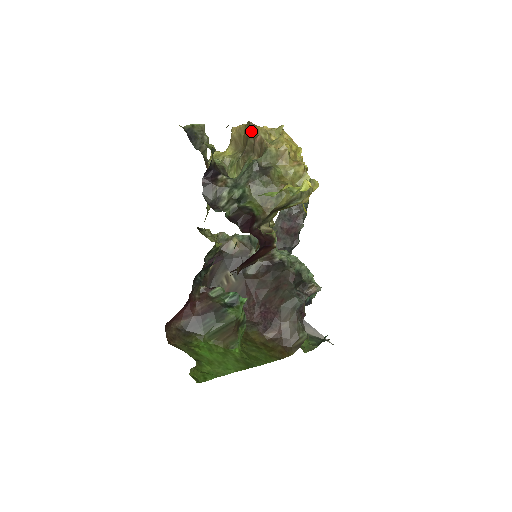
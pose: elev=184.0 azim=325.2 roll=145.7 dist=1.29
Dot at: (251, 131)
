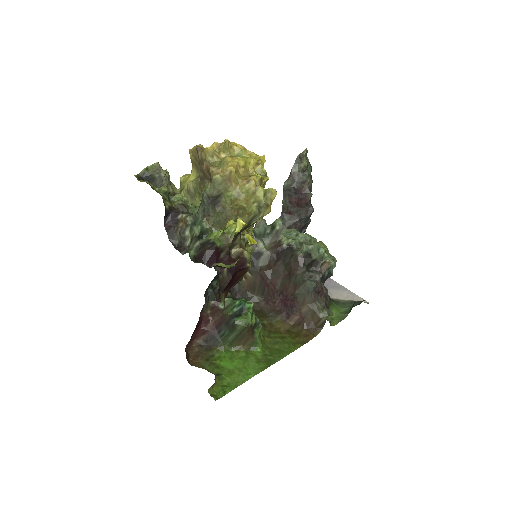
Dot at: (200, 156)
